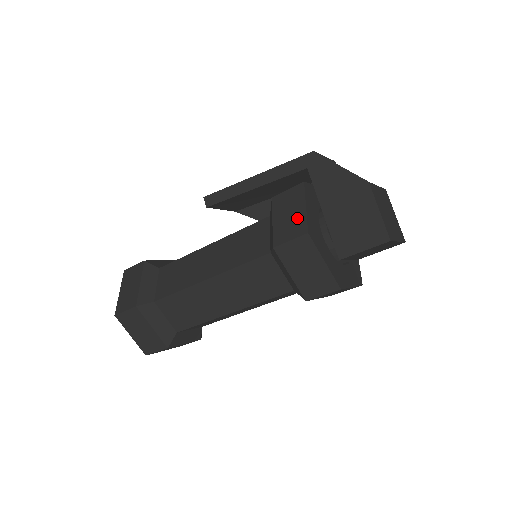
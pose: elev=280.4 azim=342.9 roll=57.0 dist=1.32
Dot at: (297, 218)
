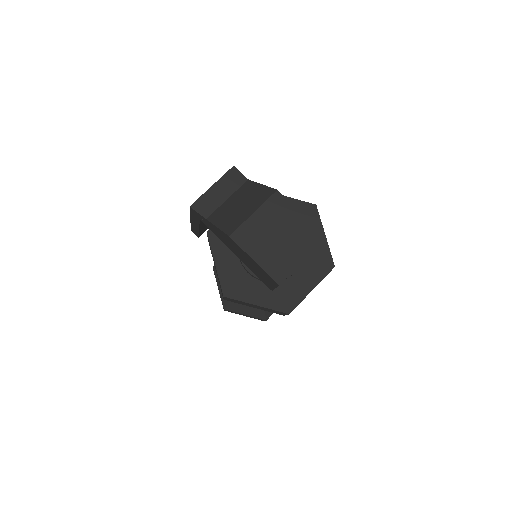
Dot at: occluded
